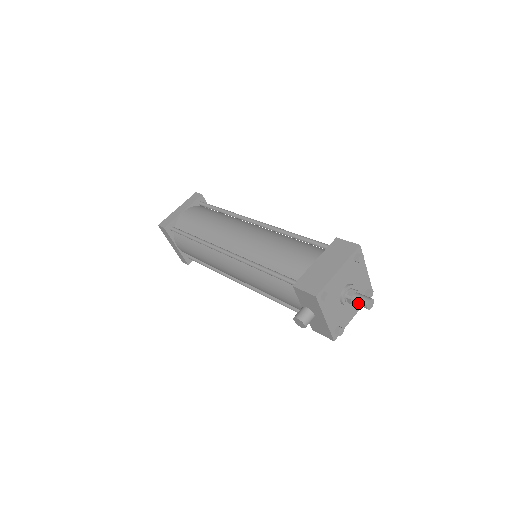
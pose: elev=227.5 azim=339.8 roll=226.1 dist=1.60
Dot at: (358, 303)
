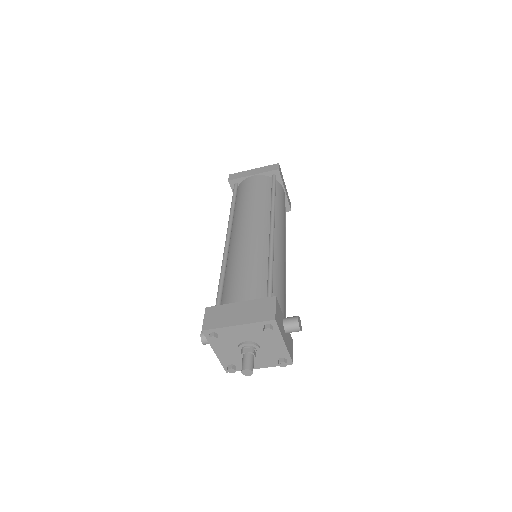
Dot at: (242, 363)
